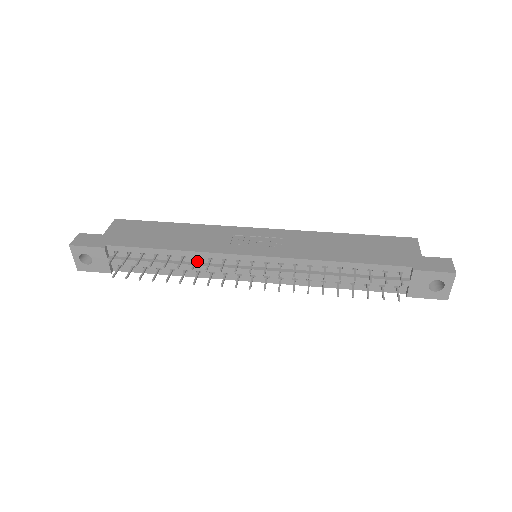
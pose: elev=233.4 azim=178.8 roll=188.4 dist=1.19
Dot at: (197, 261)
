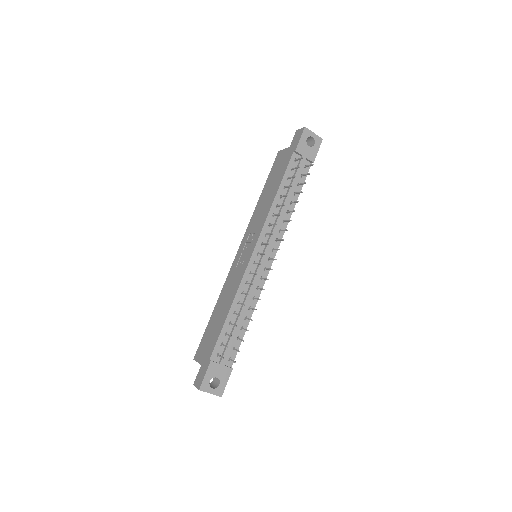
Dot at: occluded
